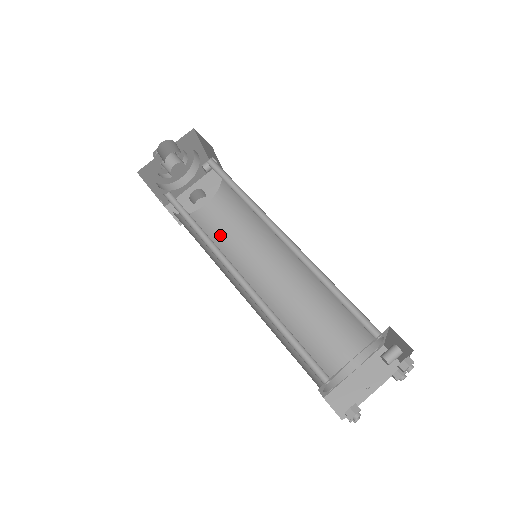
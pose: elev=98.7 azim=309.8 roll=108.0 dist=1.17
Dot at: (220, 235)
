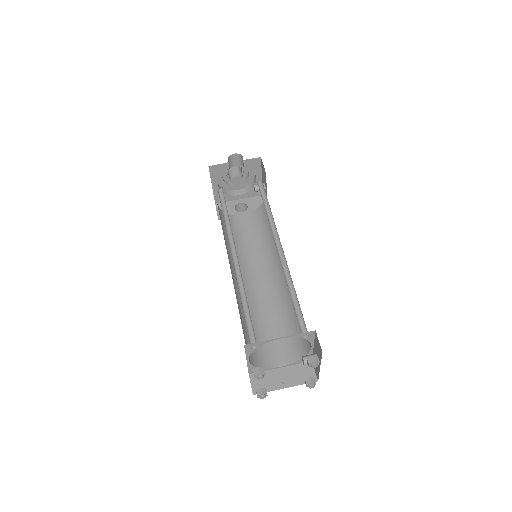
Dot at: (241, 237)
